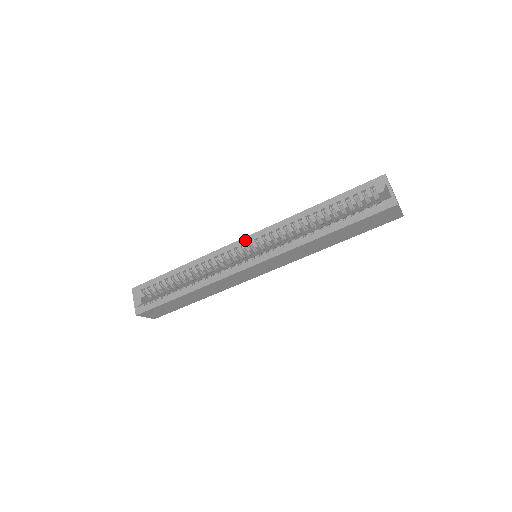
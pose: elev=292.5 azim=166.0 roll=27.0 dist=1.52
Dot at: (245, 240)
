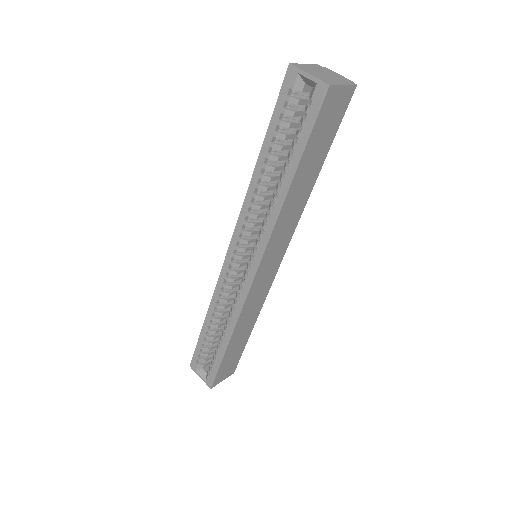
Dot at: (230, 253)
